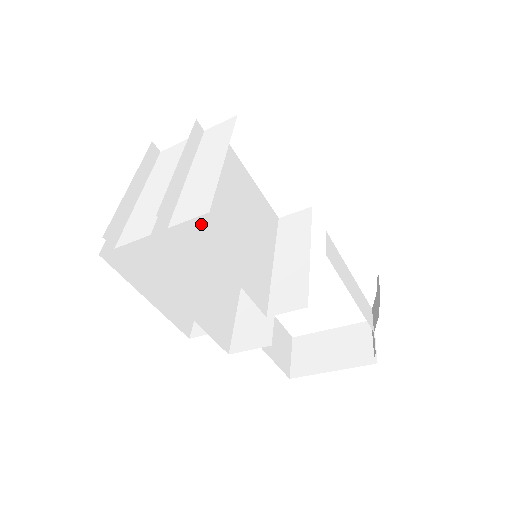
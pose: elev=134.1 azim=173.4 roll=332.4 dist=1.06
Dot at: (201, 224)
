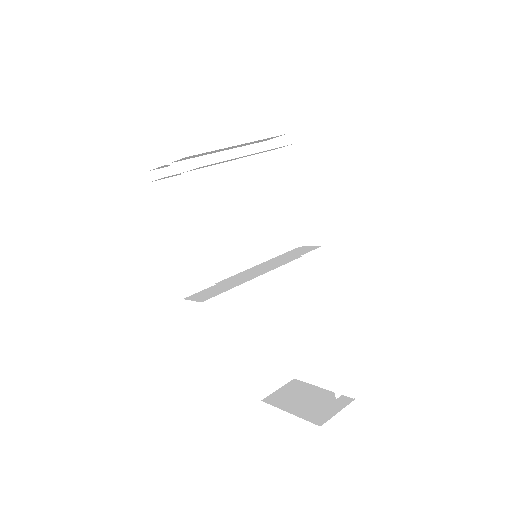
Dot at: (197, 186)
